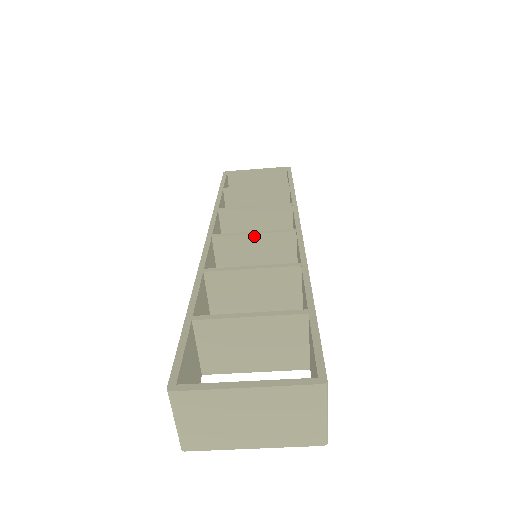
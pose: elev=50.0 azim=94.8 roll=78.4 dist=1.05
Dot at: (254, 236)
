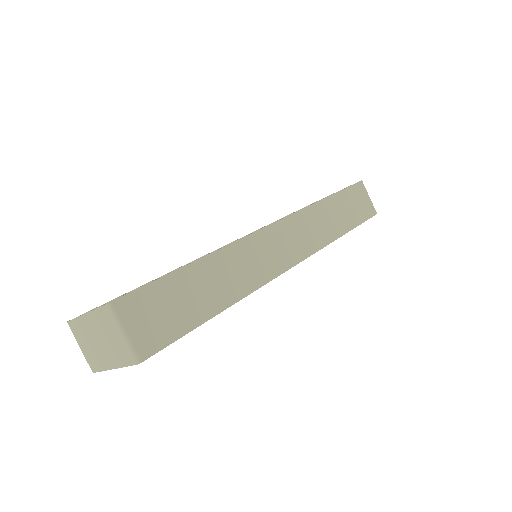
Dot at: occluded
